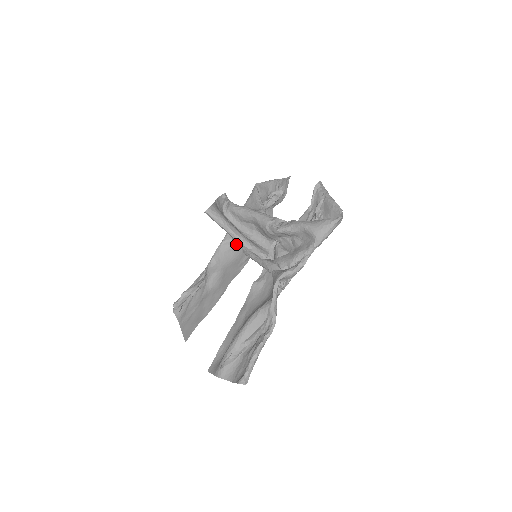
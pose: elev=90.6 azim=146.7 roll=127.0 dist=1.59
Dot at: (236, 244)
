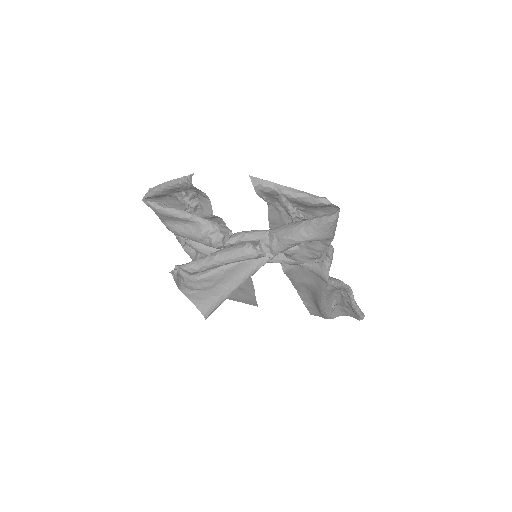
Dot at: occluded
